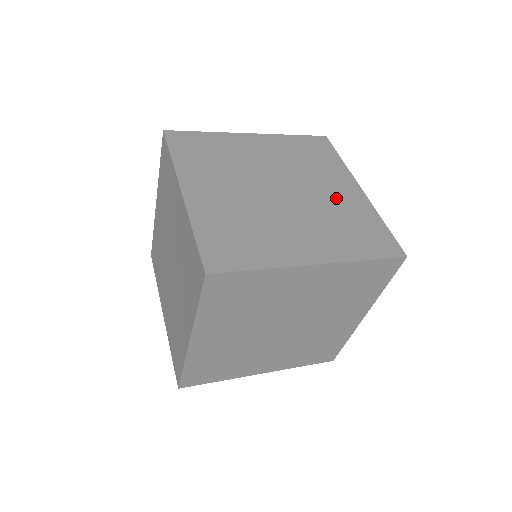
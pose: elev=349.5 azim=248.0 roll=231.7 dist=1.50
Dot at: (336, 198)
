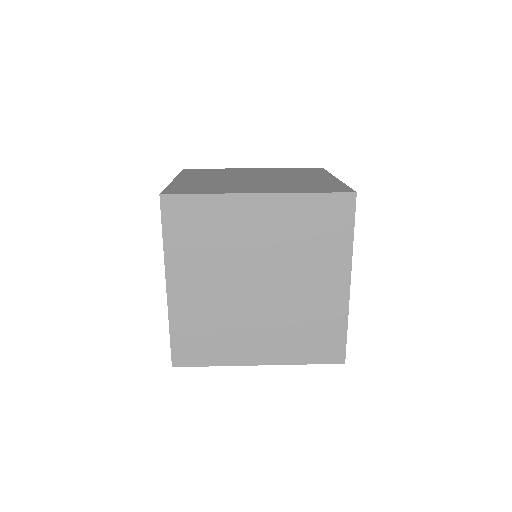
Dot at: (314, 296)
